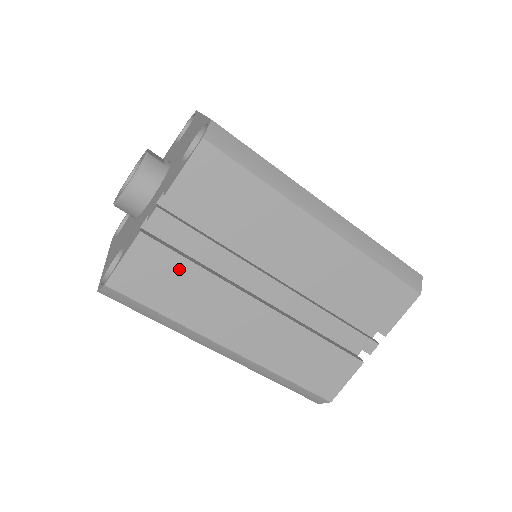
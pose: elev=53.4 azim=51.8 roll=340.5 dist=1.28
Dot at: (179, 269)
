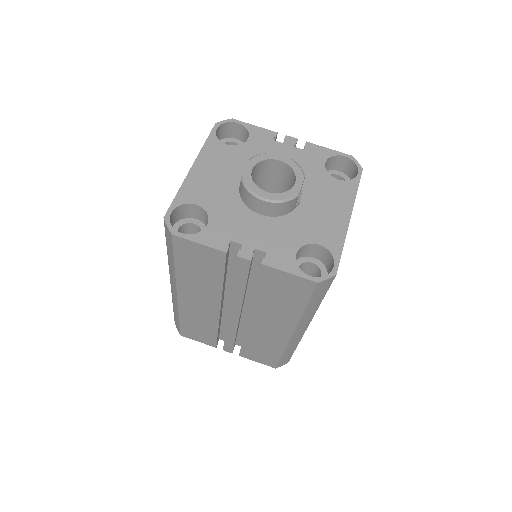
Dot at: (214, 272)
